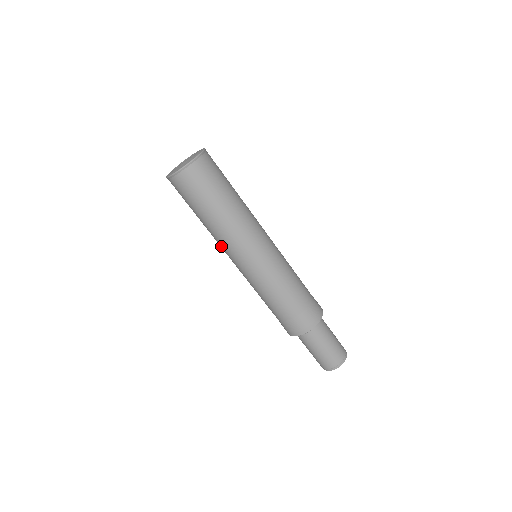
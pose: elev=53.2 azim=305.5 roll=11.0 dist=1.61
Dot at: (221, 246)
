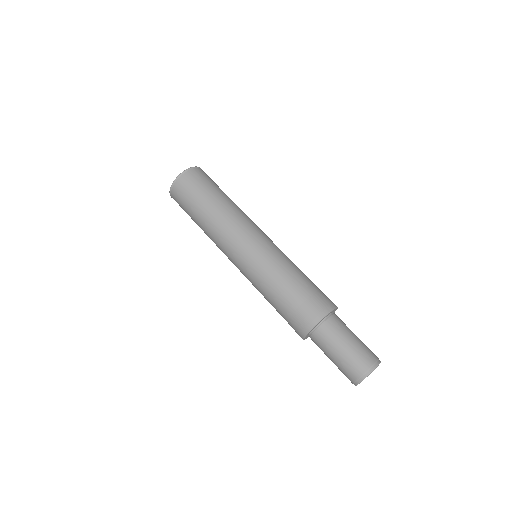
Dot at: occluded
